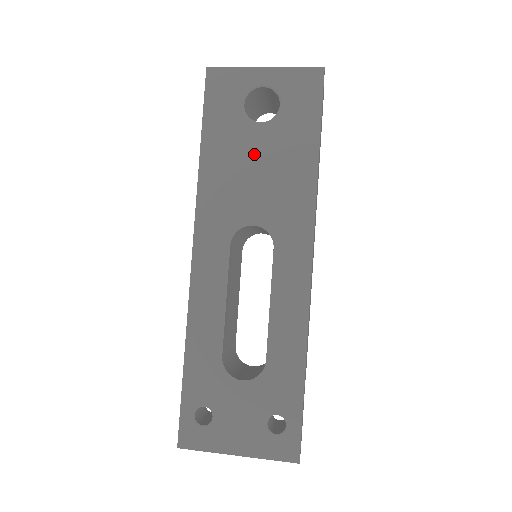
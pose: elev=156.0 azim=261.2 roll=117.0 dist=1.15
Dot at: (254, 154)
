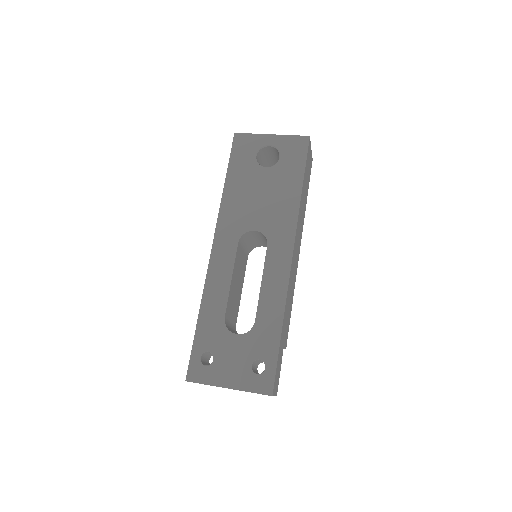
Dot at: (260, 186)
